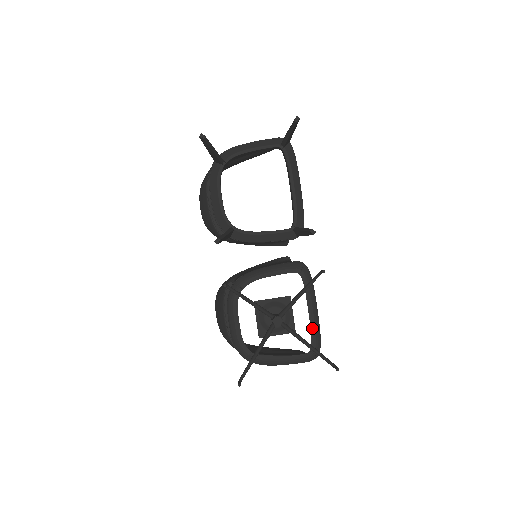
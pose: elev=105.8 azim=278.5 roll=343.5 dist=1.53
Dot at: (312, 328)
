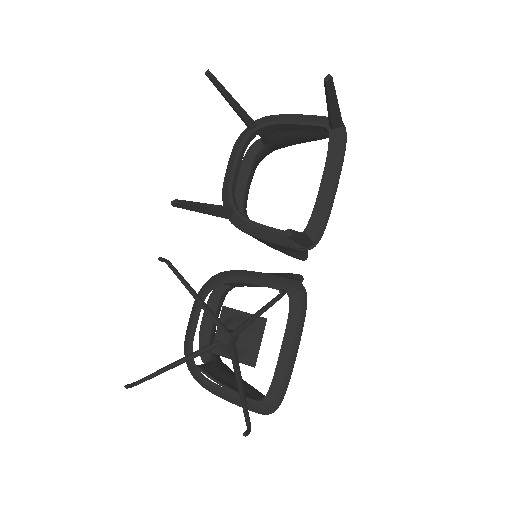
Dot at: (277, 372)
